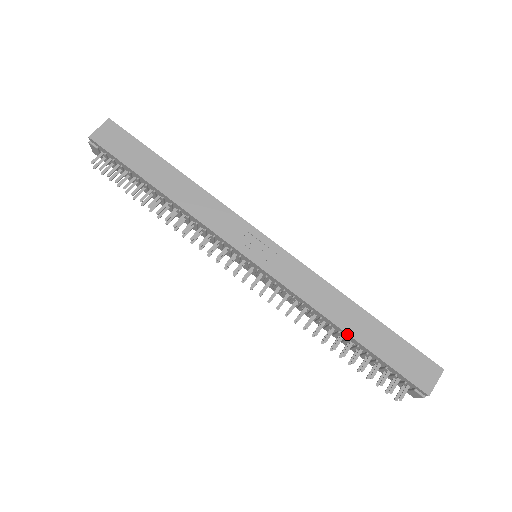
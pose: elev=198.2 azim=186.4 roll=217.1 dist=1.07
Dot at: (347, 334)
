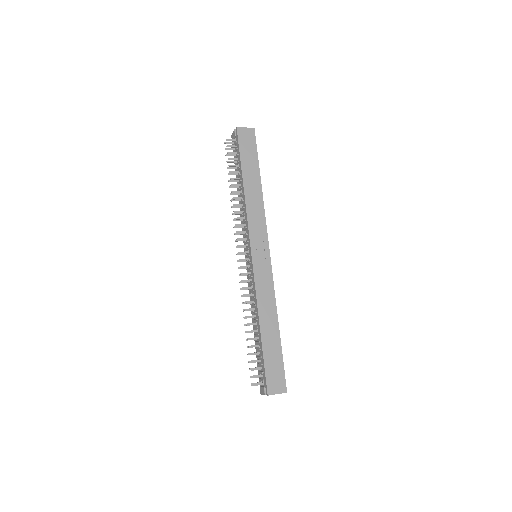
Dot at: (260, 331)
